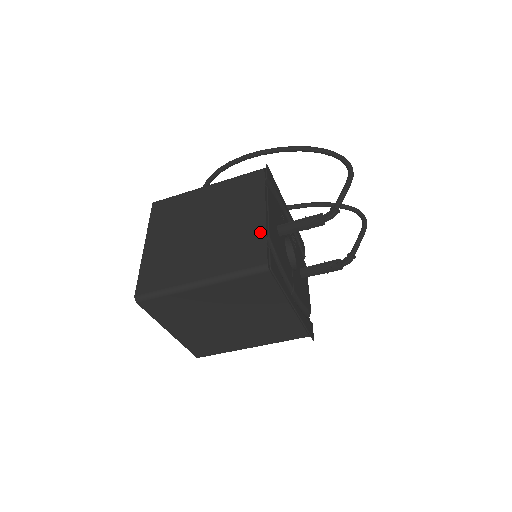
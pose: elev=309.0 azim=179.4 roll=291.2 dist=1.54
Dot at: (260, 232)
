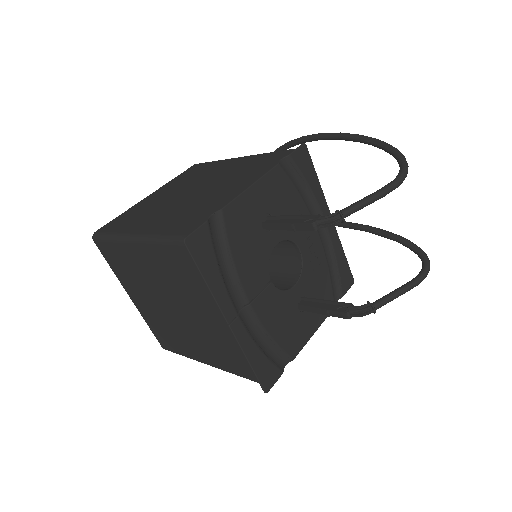
Dot at: (222, 204)
